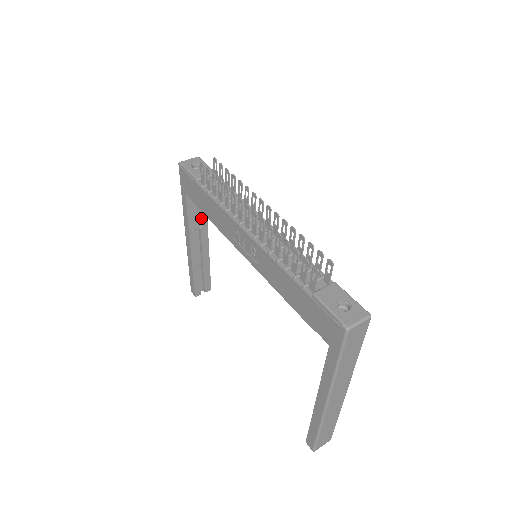
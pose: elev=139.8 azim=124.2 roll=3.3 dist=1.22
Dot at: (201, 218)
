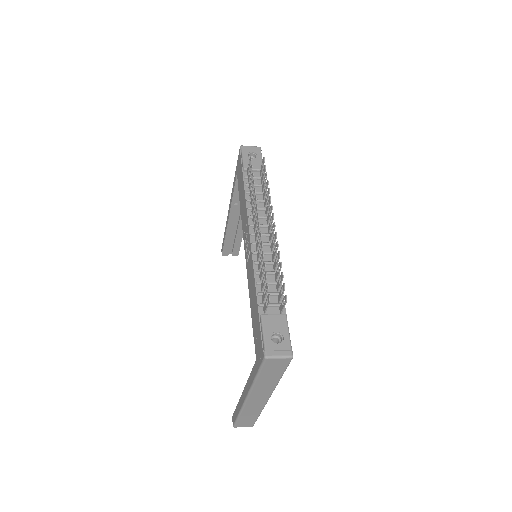
Dot at: occluded
